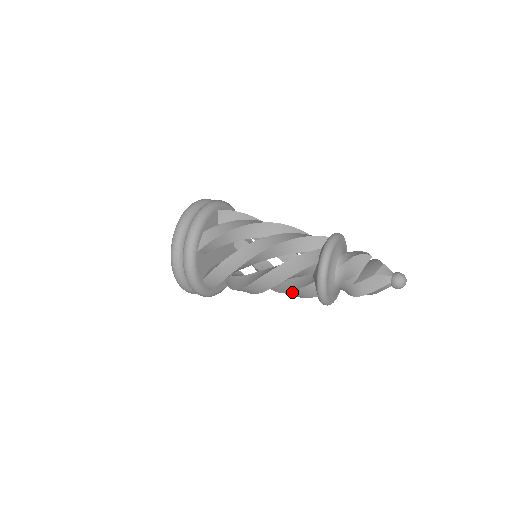
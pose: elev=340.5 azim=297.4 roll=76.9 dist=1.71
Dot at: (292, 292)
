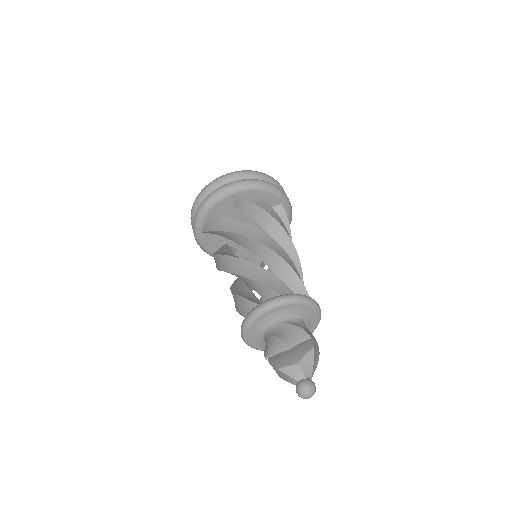
Dot at: occluded
